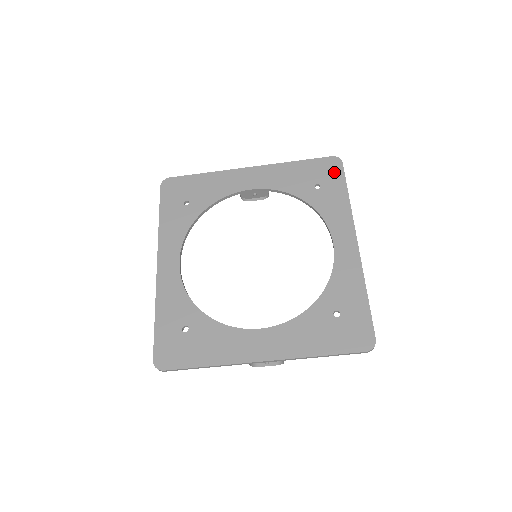
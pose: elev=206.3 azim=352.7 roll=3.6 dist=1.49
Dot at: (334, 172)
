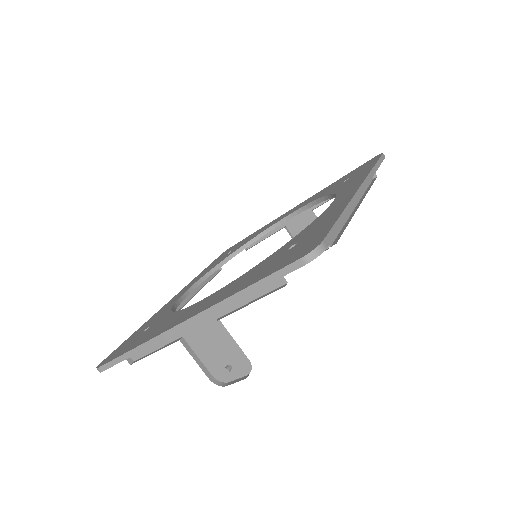
Dot at: (369, 163)
